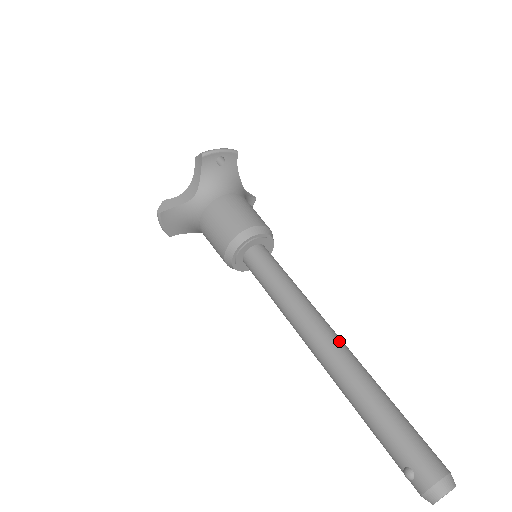
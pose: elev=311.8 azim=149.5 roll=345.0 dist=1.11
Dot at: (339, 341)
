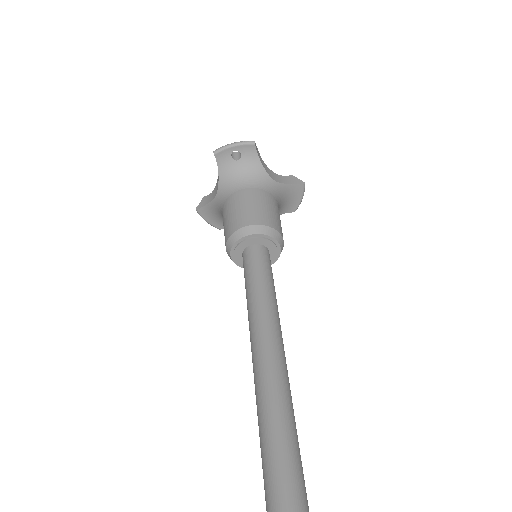
Dot at: (272, 364)
